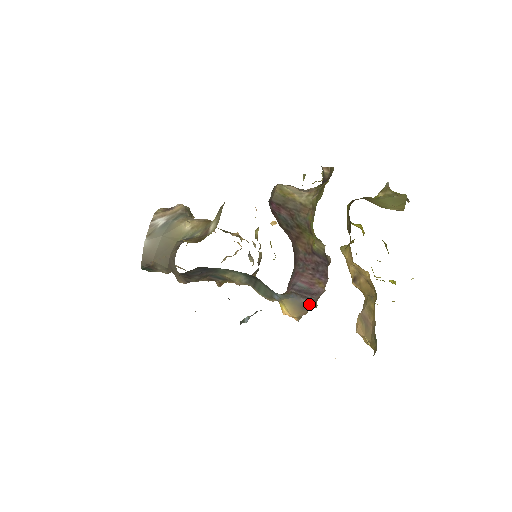
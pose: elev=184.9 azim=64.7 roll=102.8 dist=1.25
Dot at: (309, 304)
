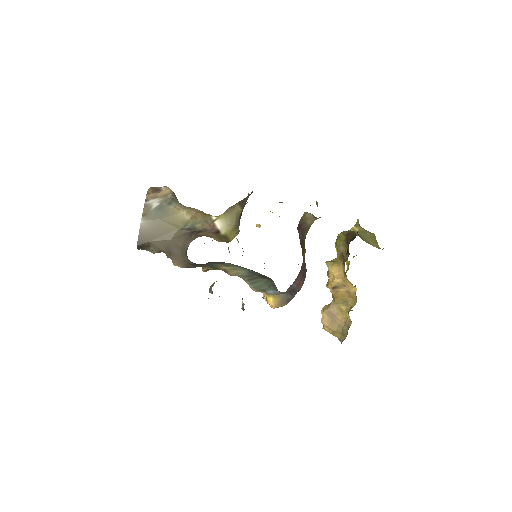
Dot at: (291, 299)
